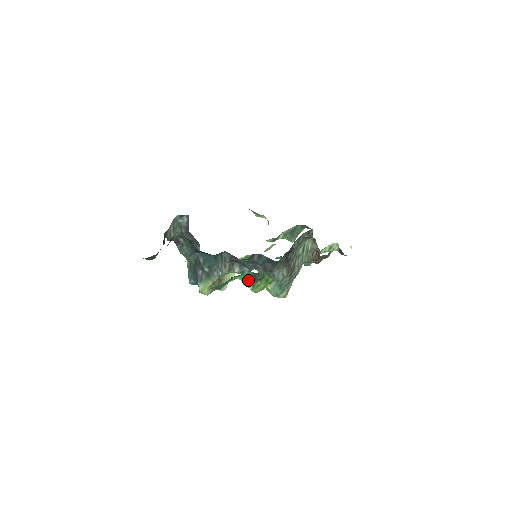
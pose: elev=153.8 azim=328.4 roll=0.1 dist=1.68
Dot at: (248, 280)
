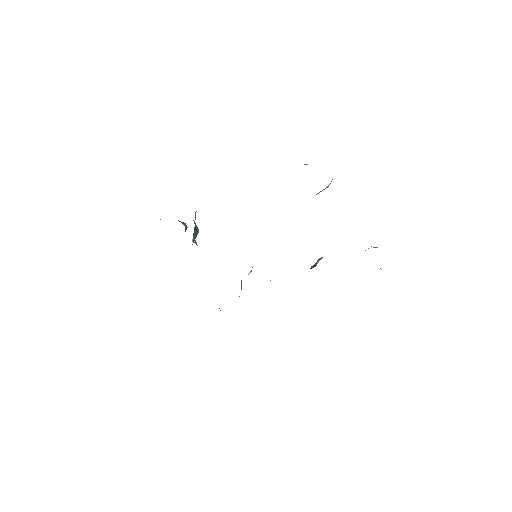
Dot at: occluded
